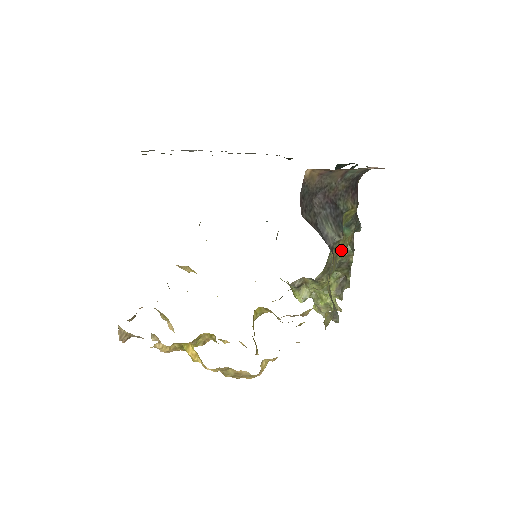
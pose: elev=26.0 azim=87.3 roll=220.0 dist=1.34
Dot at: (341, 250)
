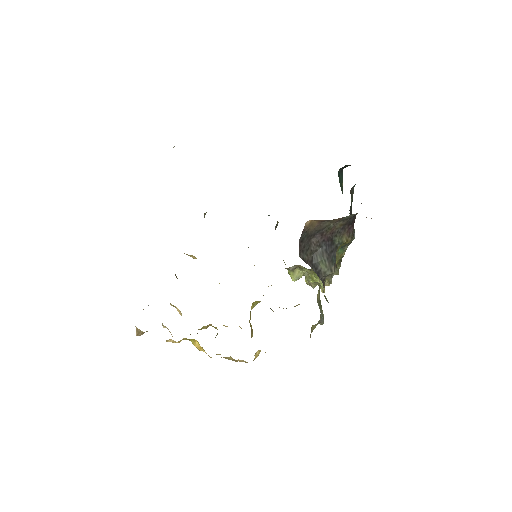
Dot at: occluded
